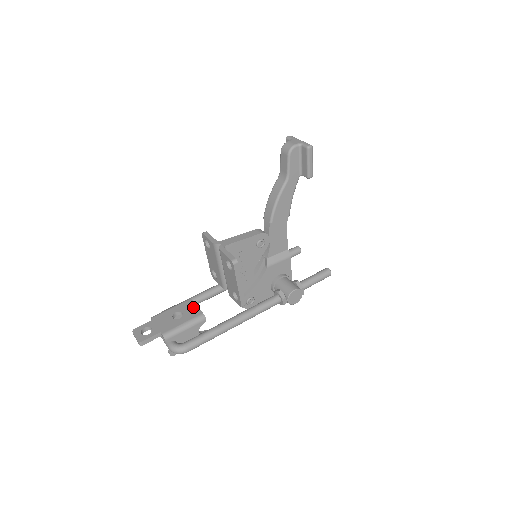
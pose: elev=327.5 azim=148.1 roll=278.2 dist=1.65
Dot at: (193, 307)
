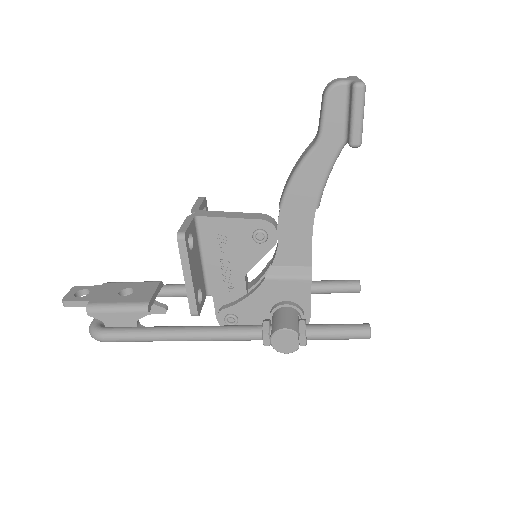
Dot at: (149, 291)
